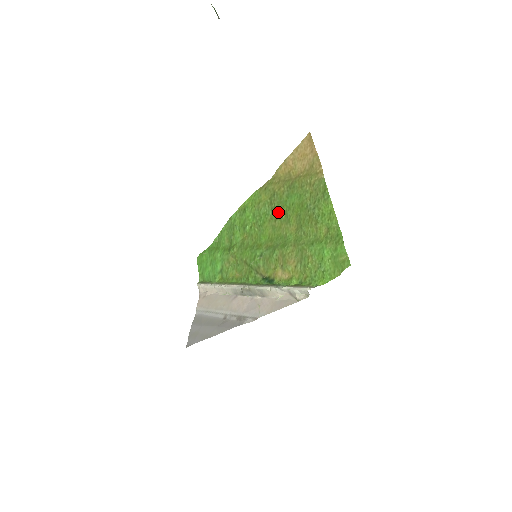
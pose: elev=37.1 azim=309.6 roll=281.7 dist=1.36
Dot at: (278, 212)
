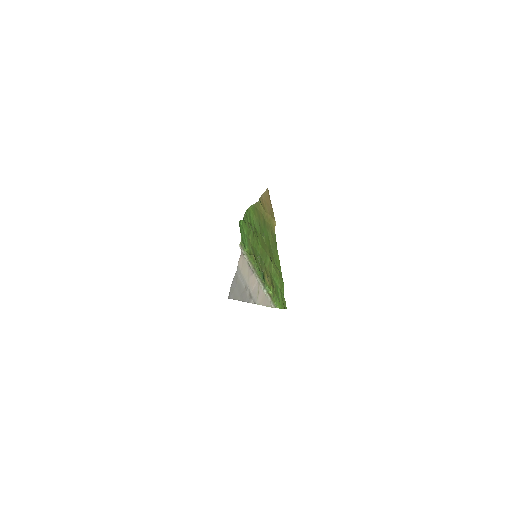
Dot at: (262, 234)
